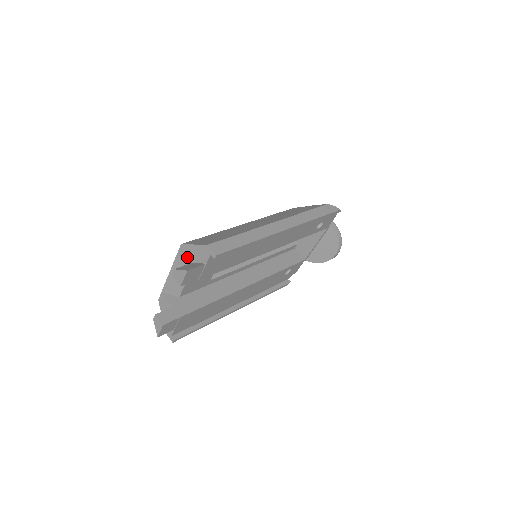
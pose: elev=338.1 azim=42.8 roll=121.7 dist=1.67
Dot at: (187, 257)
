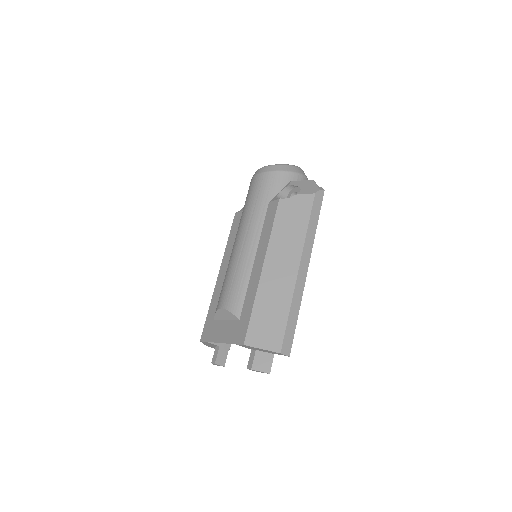
Dot at: (250, 348)
